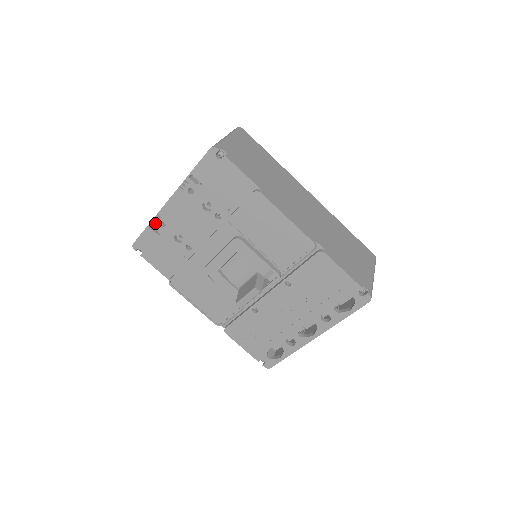
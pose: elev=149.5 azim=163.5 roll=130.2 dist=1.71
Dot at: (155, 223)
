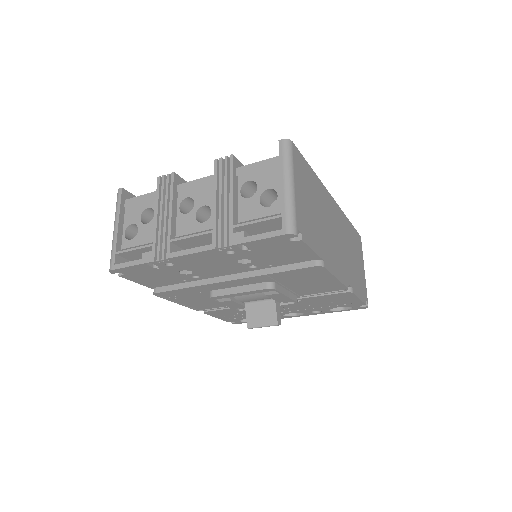
Dot at: (158, 263)
